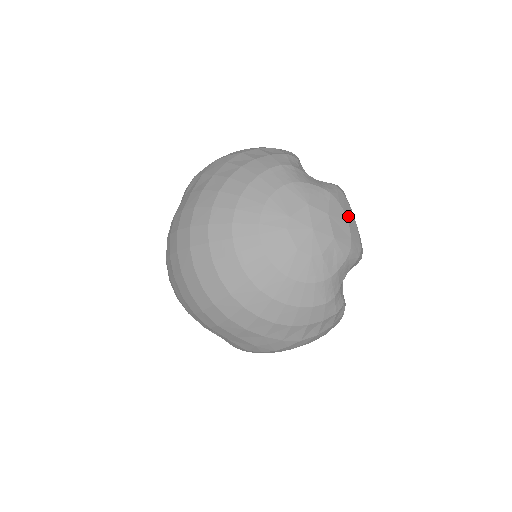
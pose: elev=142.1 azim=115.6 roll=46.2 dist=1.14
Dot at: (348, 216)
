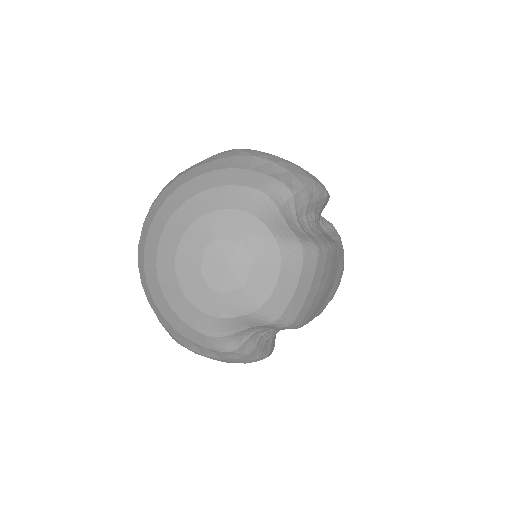
Dot at: (284, 279)
